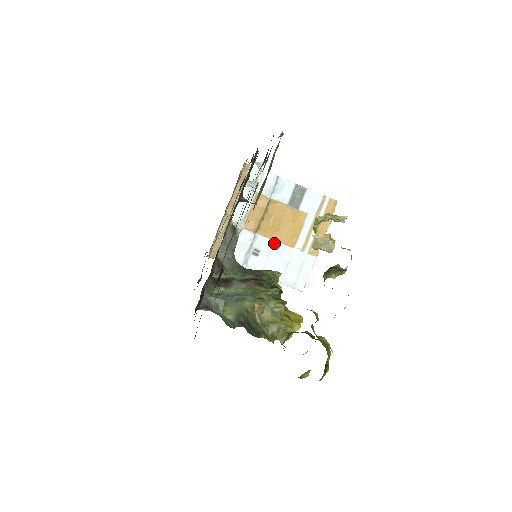
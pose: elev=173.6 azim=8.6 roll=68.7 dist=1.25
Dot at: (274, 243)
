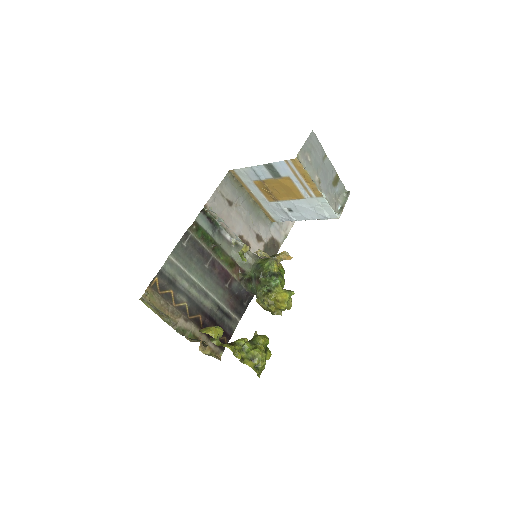
Dot at: (292, 201)
